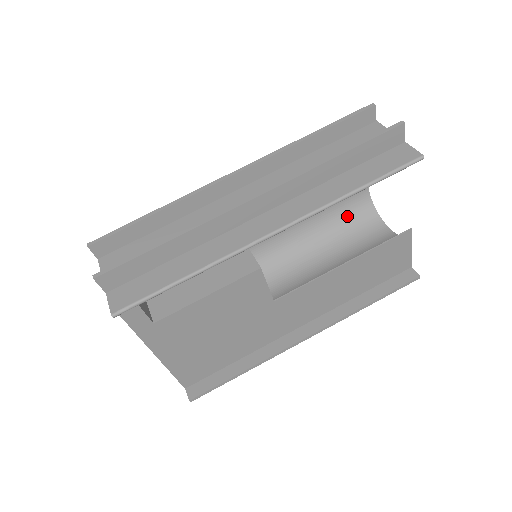
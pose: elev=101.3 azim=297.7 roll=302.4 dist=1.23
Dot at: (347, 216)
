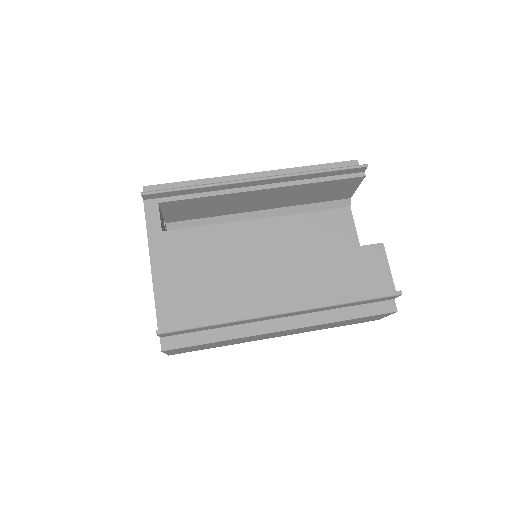
Dot at: occluded
